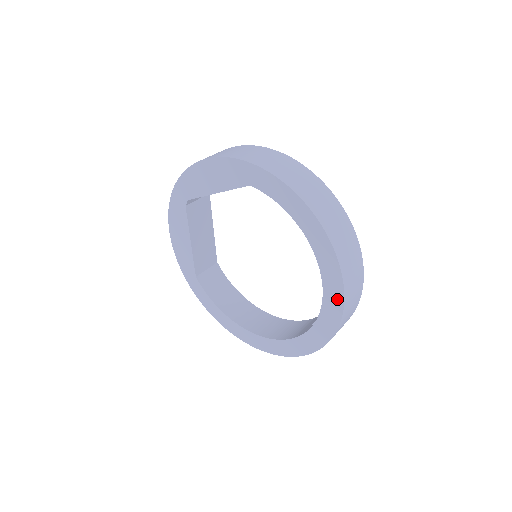
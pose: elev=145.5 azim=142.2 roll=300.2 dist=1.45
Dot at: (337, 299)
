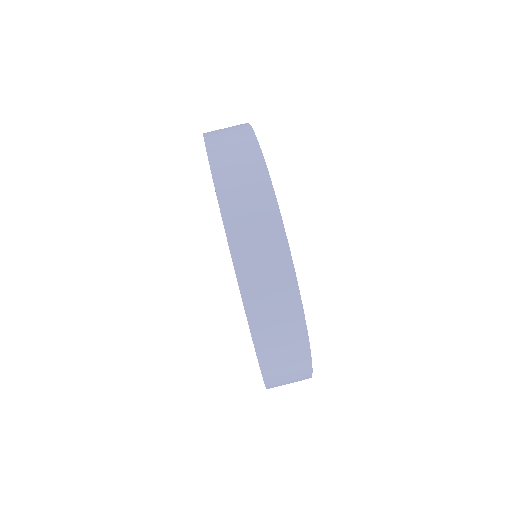
Dot at: occluded
